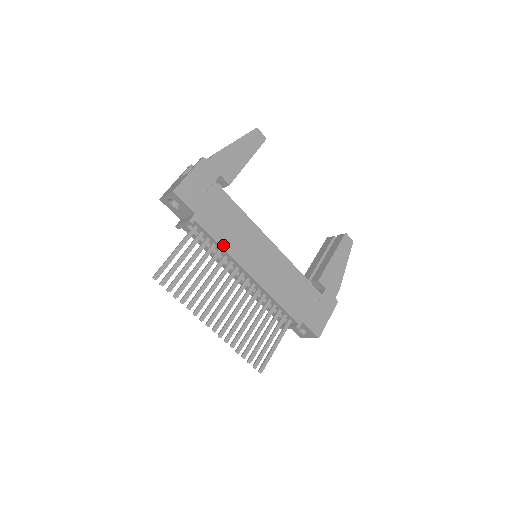
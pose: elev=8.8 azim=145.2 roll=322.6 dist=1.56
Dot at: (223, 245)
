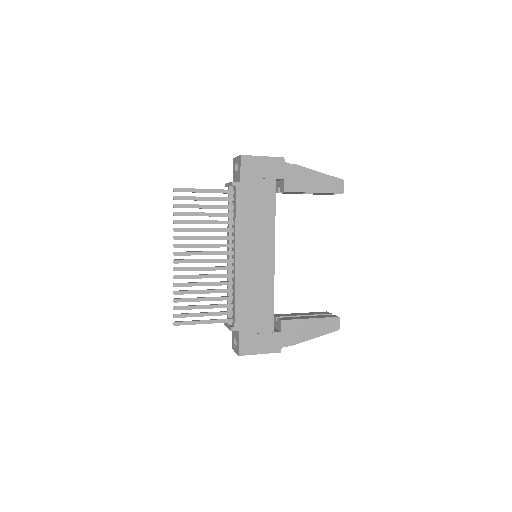
Dot at: (238, 220)
